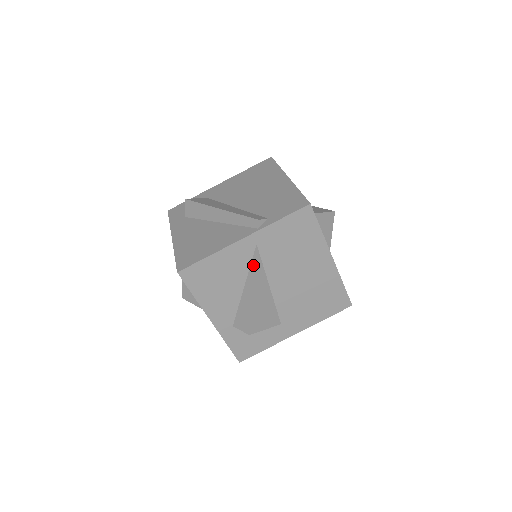
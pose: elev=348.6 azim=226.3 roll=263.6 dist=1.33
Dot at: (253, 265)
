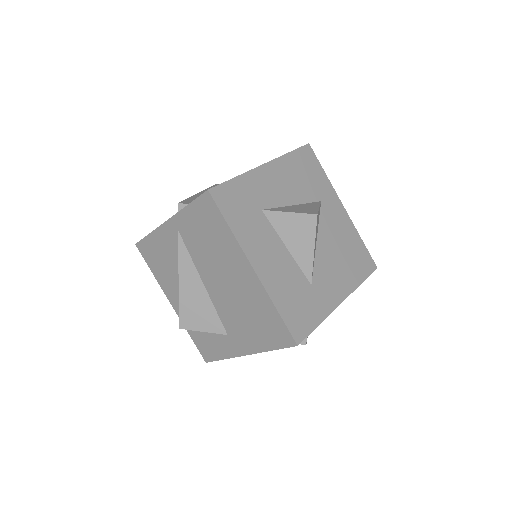
Dot at: (179, 253)
